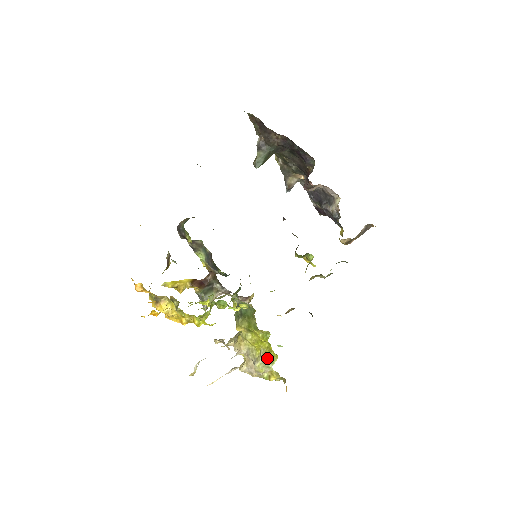
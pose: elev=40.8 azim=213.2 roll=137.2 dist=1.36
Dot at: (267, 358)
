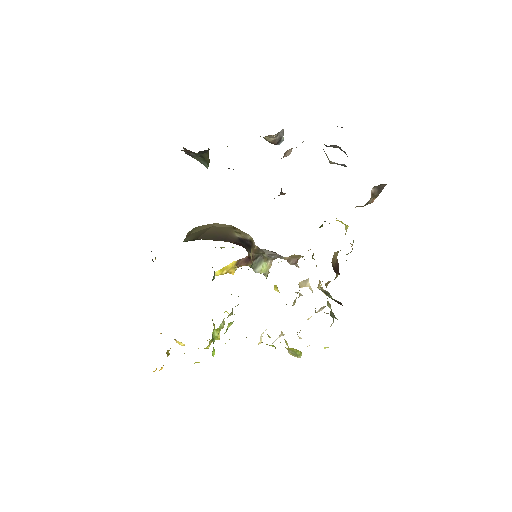
Dot at: (294, 351)
